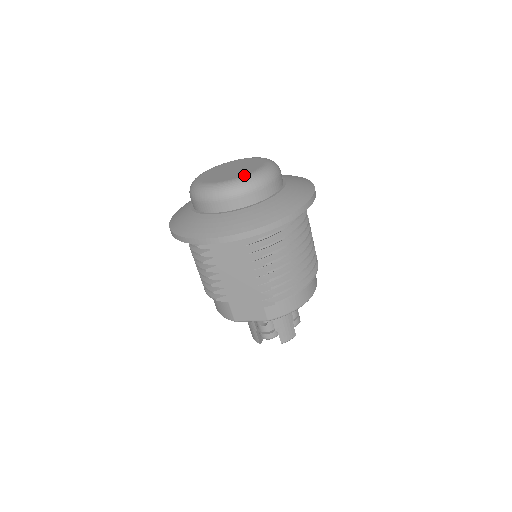
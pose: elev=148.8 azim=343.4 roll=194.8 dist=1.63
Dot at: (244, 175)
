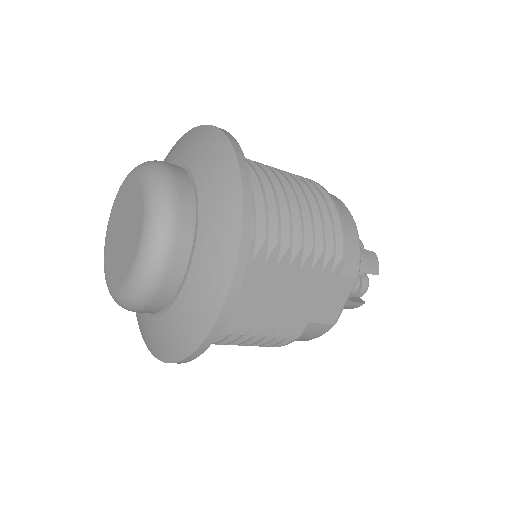
Dot at: (143, 213)
